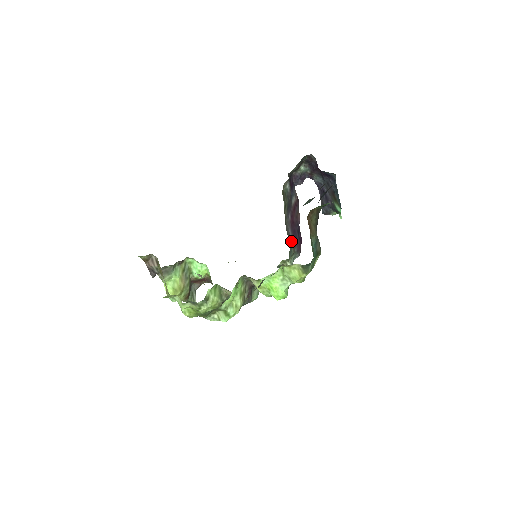
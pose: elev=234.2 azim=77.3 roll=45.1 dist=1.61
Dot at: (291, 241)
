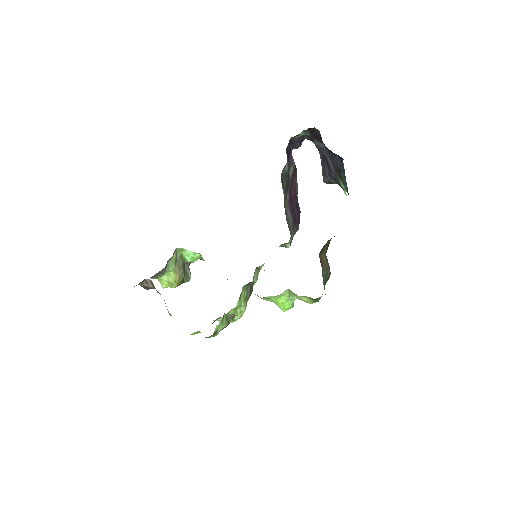
Dot at: (291, 227)
